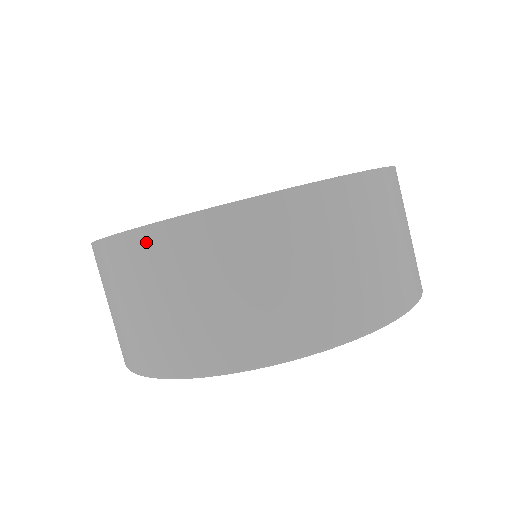
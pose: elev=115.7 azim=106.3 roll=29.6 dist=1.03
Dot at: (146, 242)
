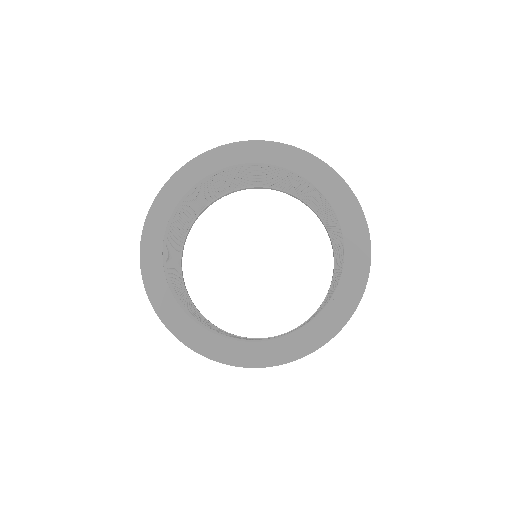
Dot at: occluded
